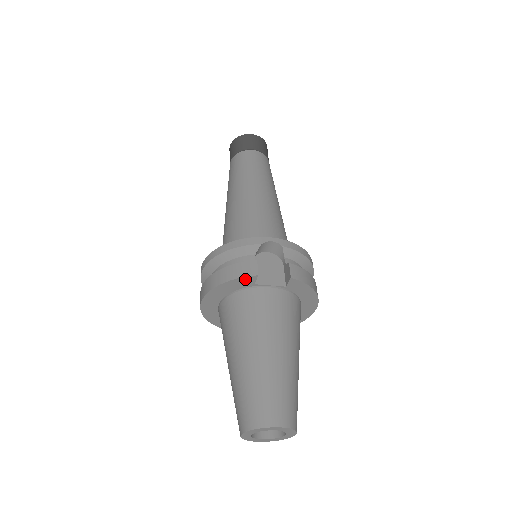
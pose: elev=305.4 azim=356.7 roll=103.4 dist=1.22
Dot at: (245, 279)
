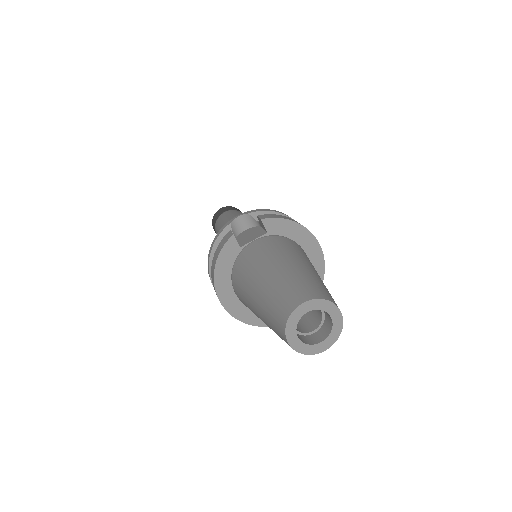
Dot at: (228, 246)
